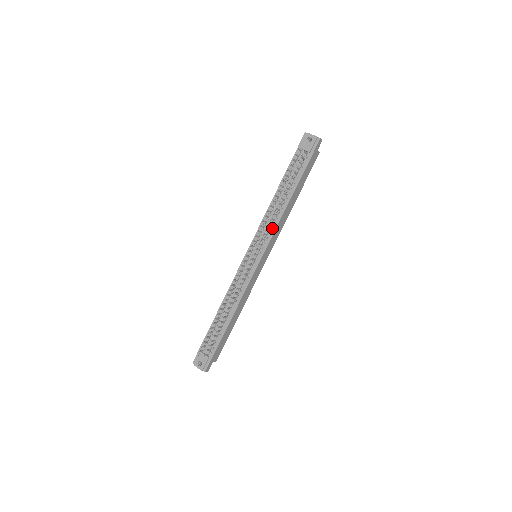
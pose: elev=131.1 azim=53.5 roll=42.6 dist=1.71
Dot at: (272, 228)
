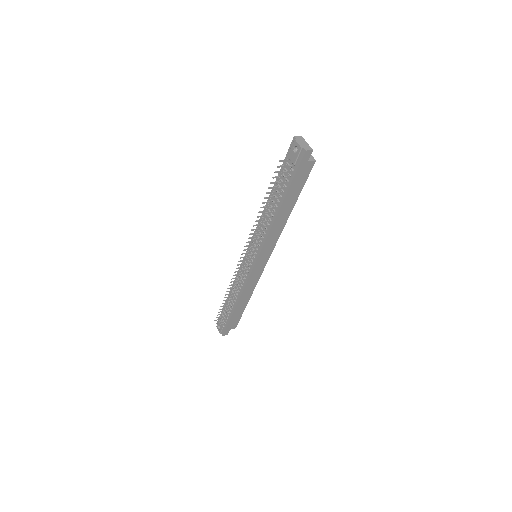
Dot at: (263, 238)
